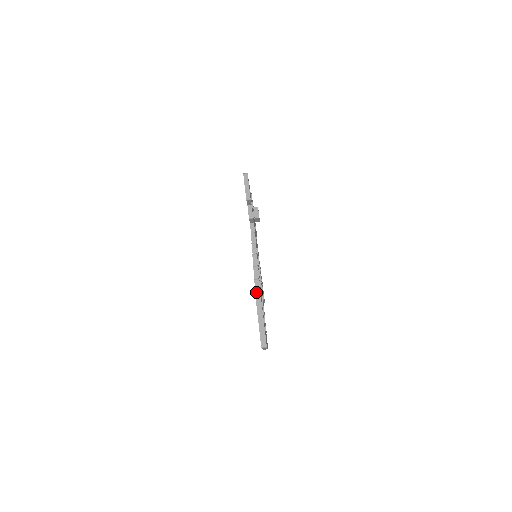
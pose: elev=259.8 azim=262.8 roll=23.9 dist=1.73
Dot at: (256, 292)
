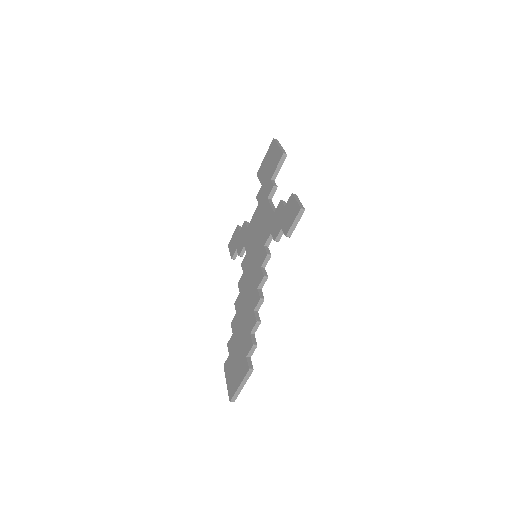
Dot at: (248, 354)
